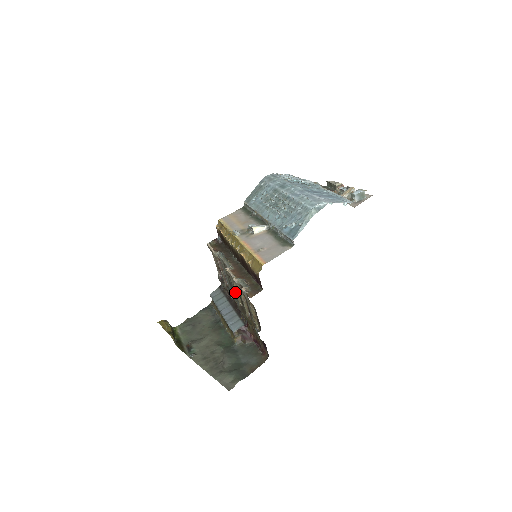
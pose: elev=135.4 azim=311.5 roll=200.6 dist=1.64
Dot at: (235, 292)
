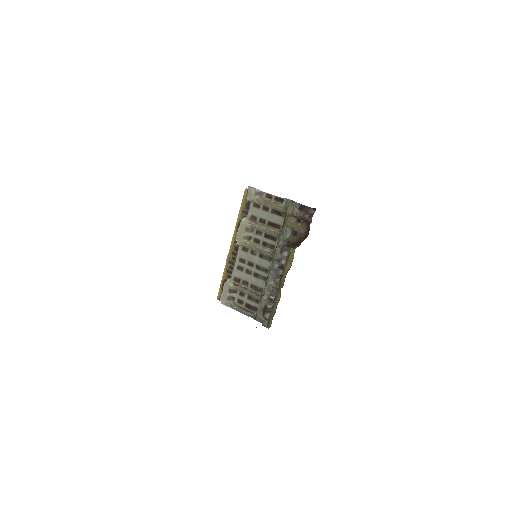
Dot at: (264, 263)
